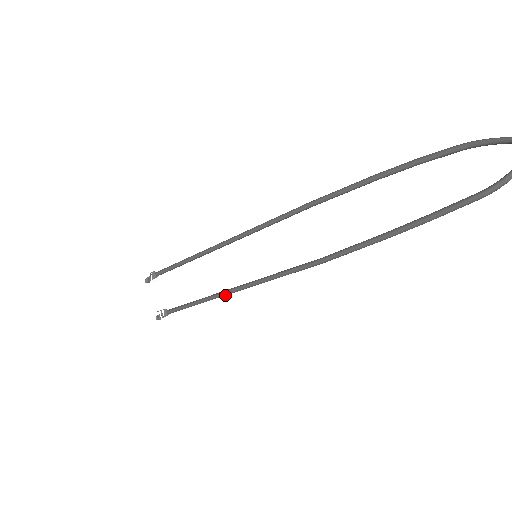
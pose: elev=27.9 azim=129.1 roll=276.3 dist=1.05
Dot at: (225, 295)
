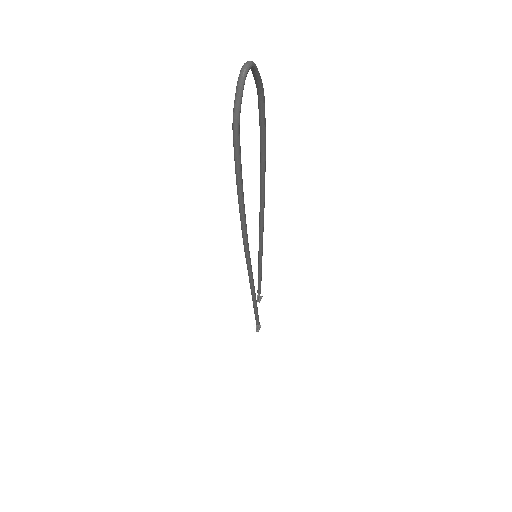
Dot at: (253, 296)
